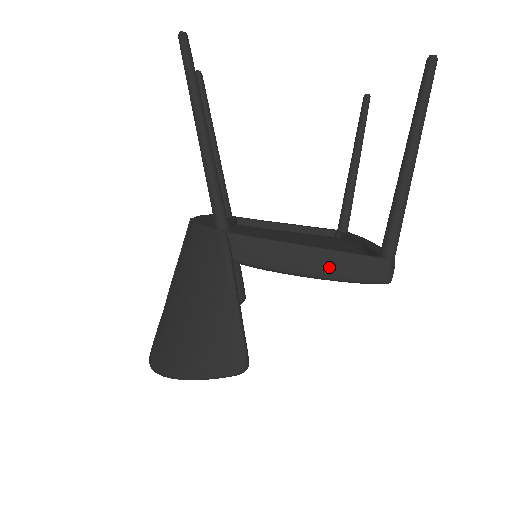
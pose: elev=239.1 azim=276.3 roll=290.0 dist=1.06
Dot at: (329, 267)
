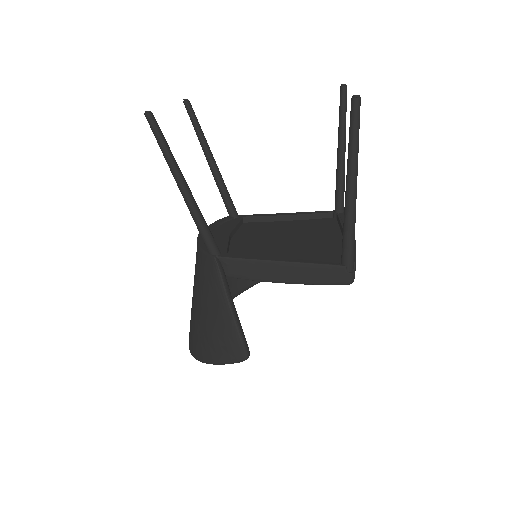
Dot at: (300, 276)
